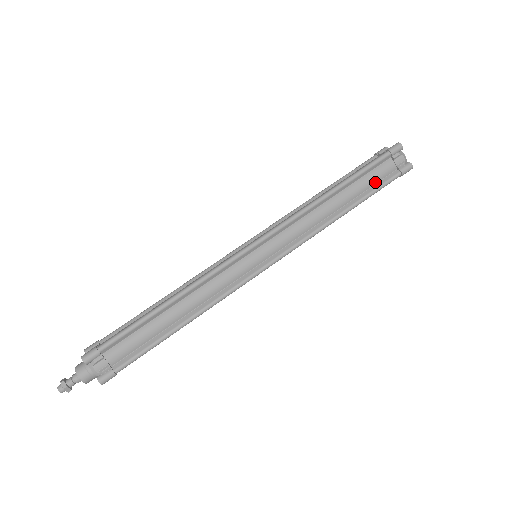
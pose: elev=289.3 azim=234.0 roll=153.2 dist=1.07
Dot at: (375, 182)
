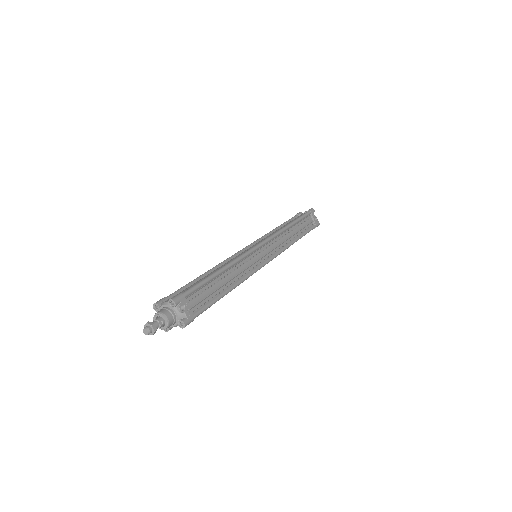
Dot at: occluded
